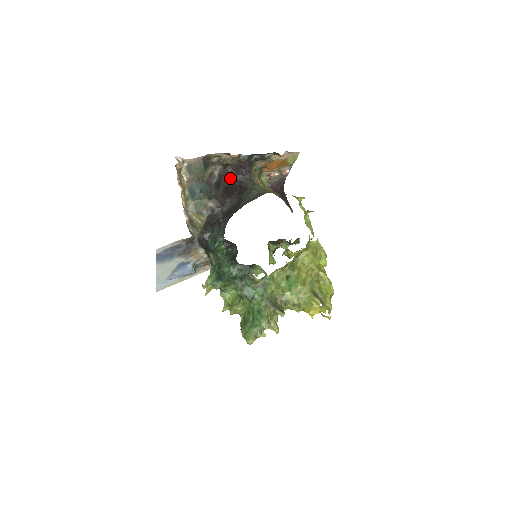
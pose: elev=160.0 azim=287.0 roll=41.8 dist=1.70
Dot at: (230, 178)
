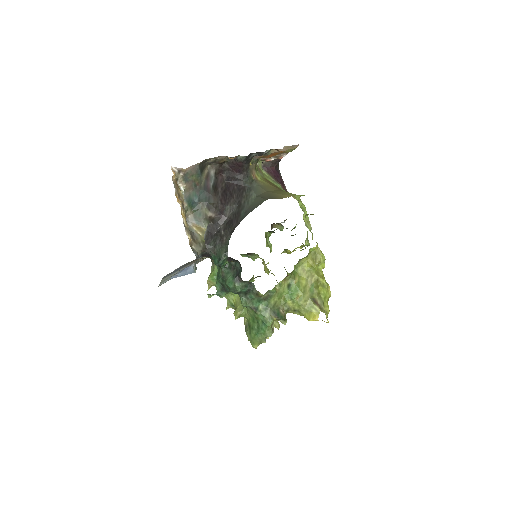
Dot at: (227, 175)
